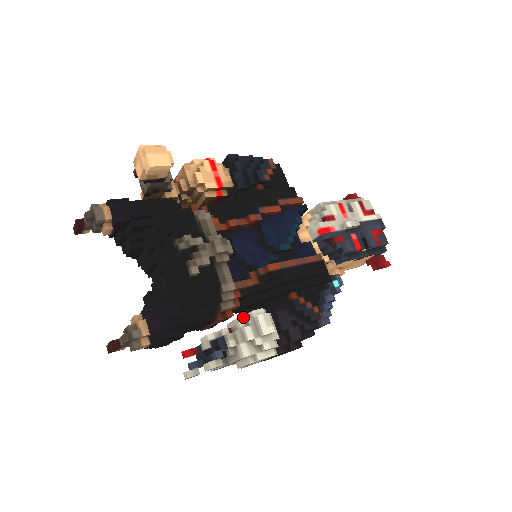
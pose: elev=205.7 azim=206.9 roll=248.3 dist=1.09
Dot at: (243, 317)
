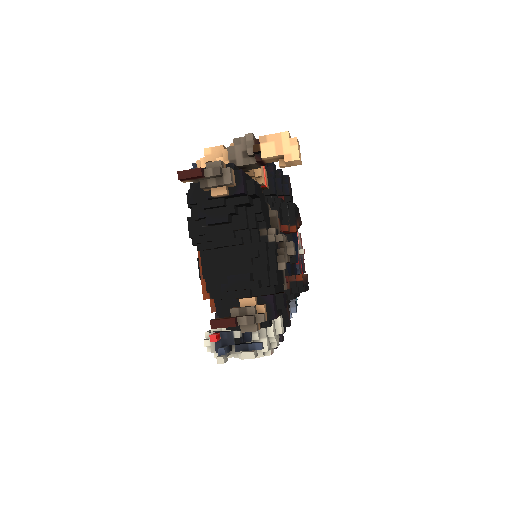
Dot at: occluded
